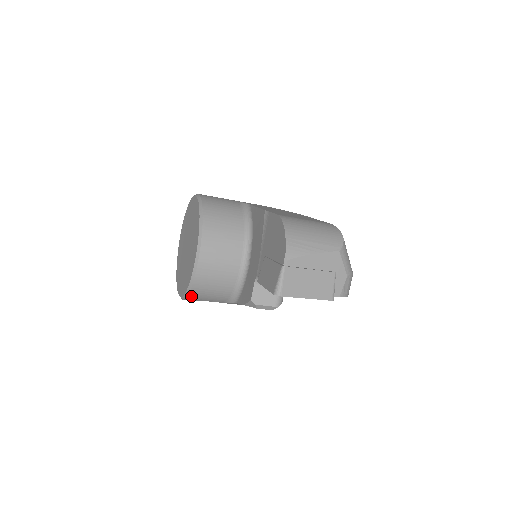
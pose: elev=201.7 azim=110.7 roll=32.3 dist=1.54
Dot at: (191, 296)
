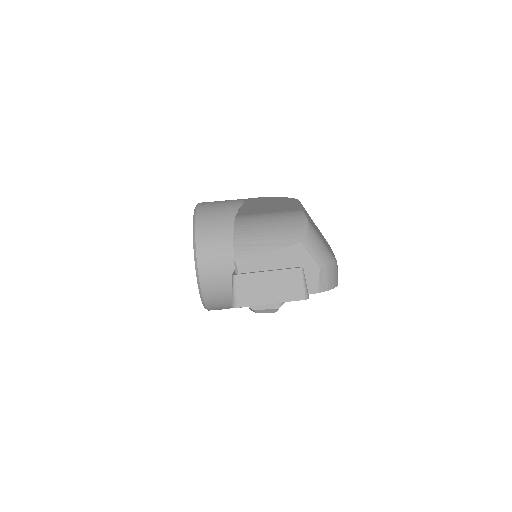
Dot at: (210, 307)
